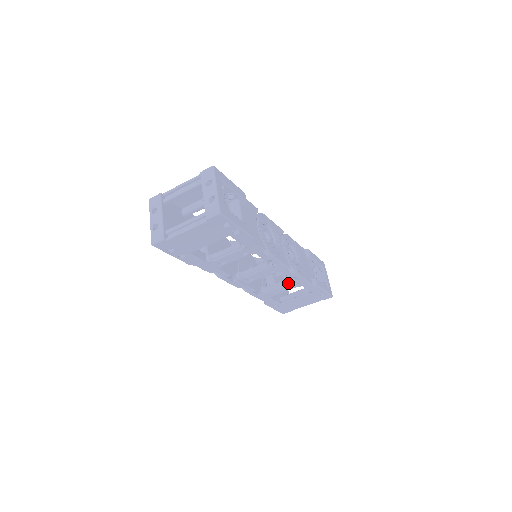
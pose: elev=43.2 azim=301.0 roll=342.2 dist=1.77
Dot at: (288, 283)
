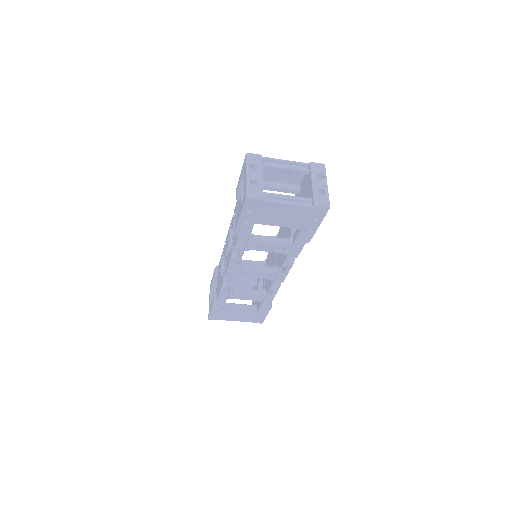
Dot at: (257, 294)
